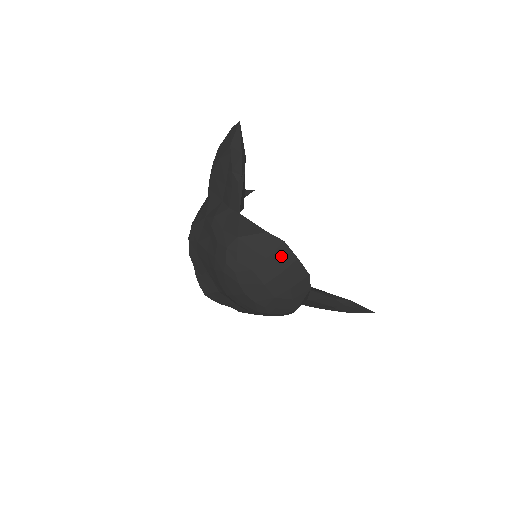
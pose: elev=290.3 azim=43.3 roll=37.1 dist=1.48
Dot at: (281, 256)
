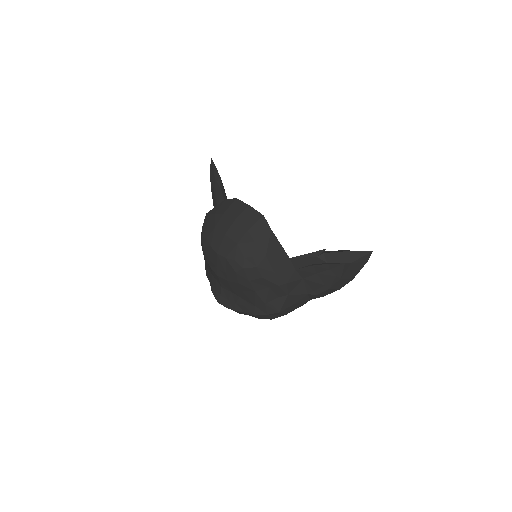
Dot at: (235, 208)
